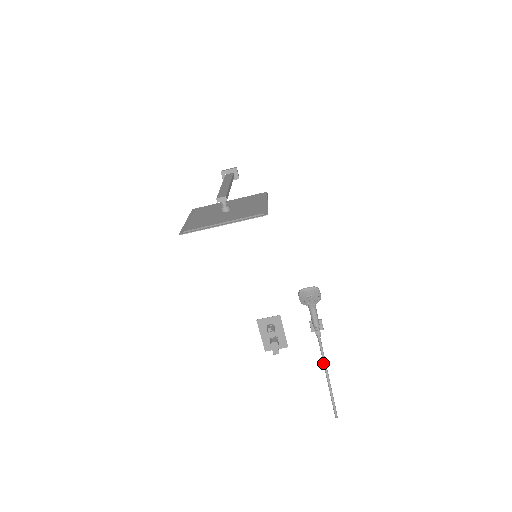
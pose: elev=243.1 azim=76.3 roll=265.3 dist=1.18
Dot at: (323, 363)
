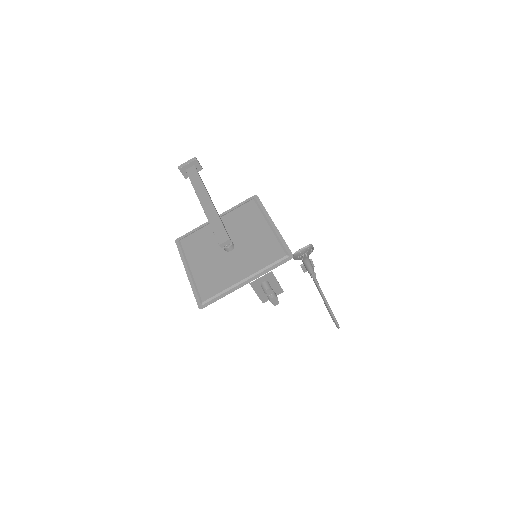
Dot at: (321, 295)
